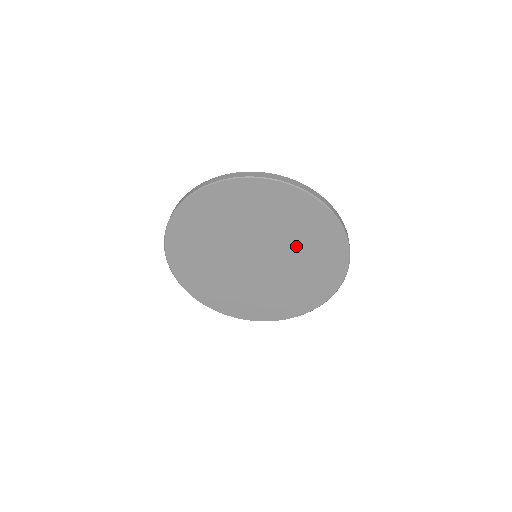
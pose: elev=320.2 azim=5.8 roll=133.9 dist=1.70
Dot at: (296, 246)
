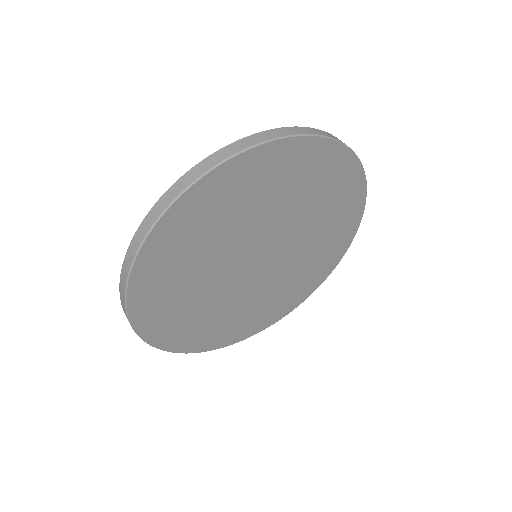
Dot at: (304, 212)
